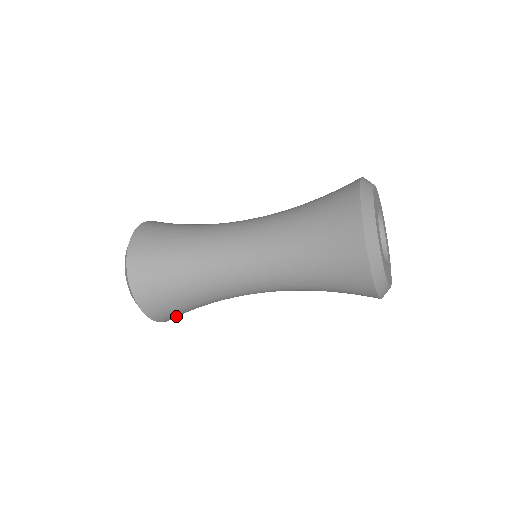
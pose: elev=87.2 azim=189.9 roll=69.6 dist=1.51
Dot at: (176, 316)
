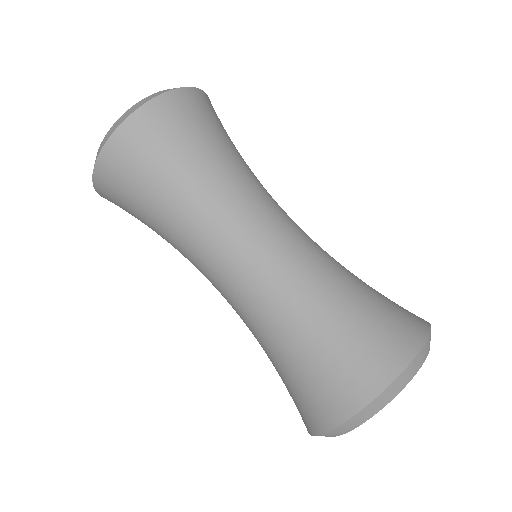
Dot at: (112, 194)
